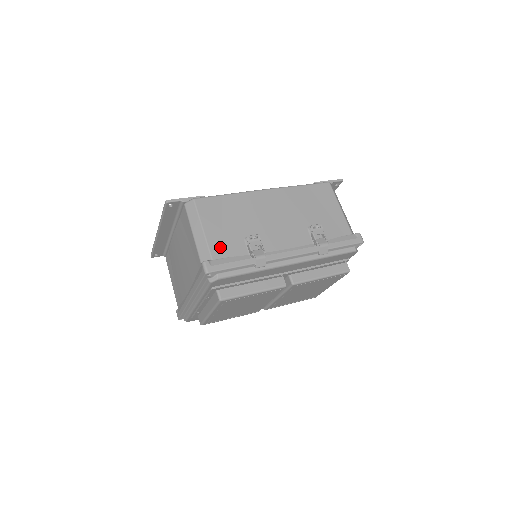
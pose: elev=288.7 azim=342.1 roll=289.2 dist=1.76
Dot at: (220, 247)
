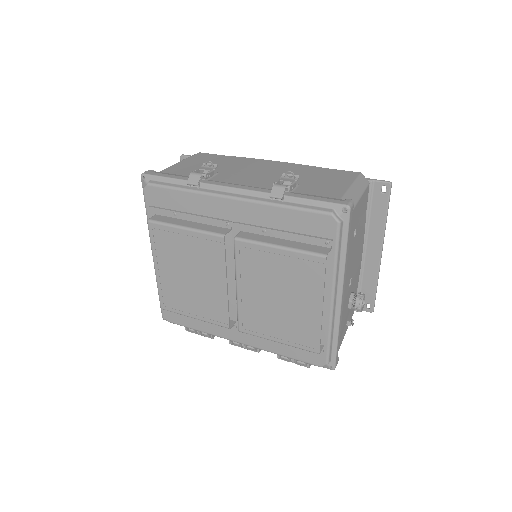
Dot at: (177, 170)
